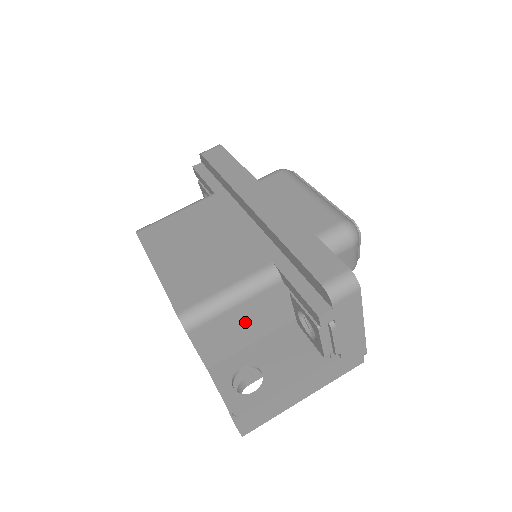
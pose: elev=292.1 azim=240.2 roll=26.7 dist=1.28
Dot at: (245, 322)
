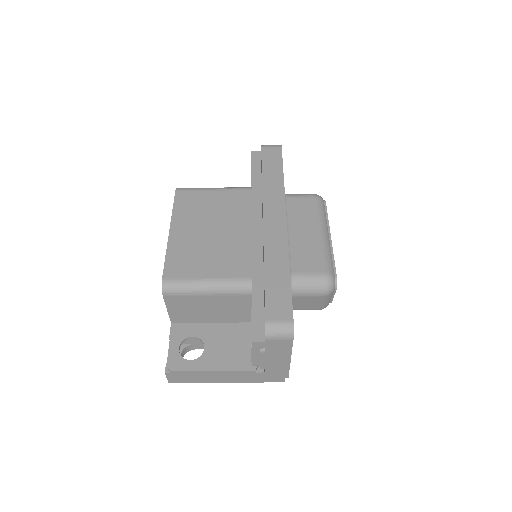
Dot at: (212, 307)
